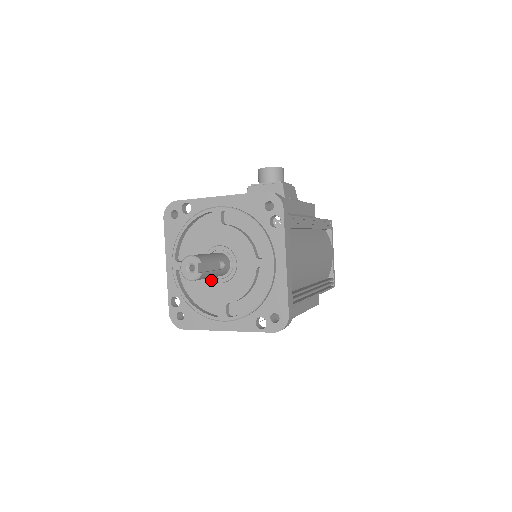
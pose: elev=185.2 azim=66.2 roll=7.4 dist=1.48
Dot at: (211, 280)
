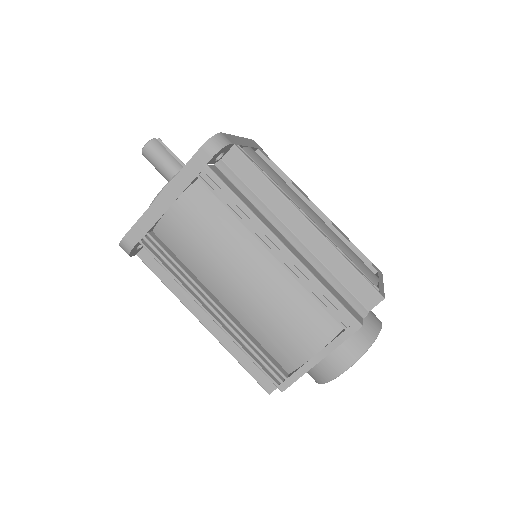
Dot at: occluded
